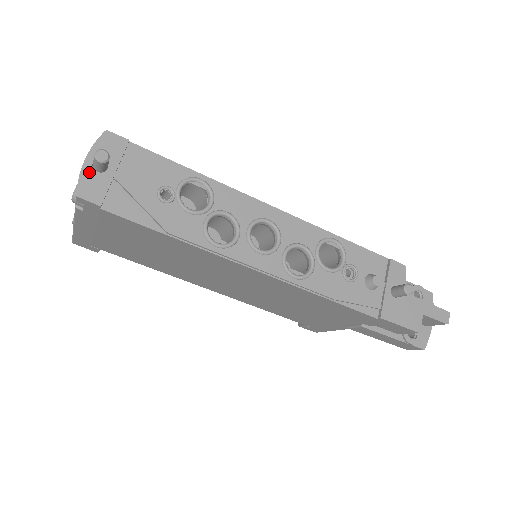
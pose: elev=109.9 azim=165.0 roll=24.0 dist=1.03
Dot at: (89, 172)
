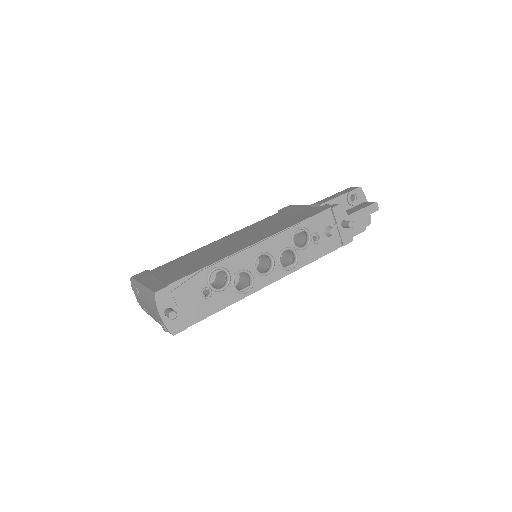
Dot at: (167, 320)
